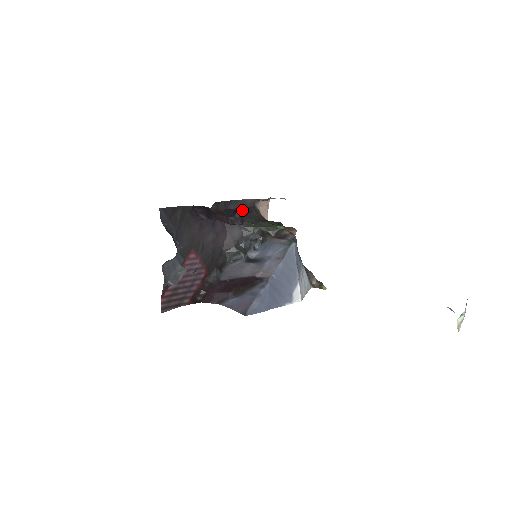
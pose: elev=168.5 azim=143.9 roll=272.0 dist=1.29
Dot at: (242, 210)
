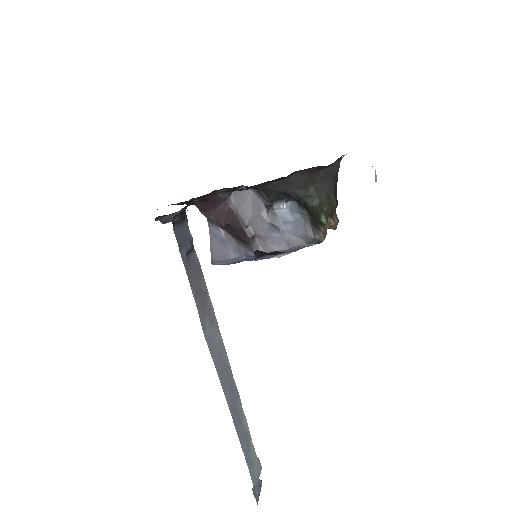
Dot at: occluded
